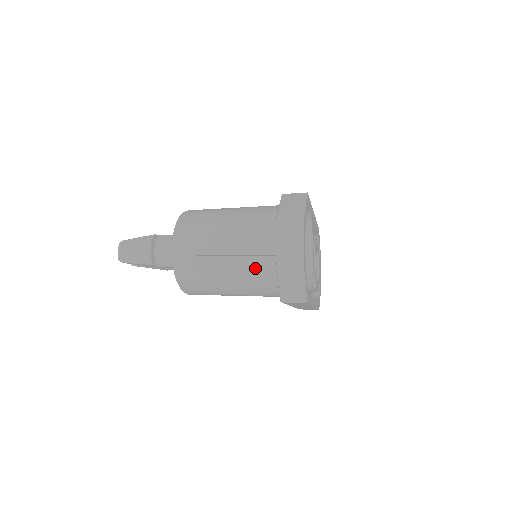
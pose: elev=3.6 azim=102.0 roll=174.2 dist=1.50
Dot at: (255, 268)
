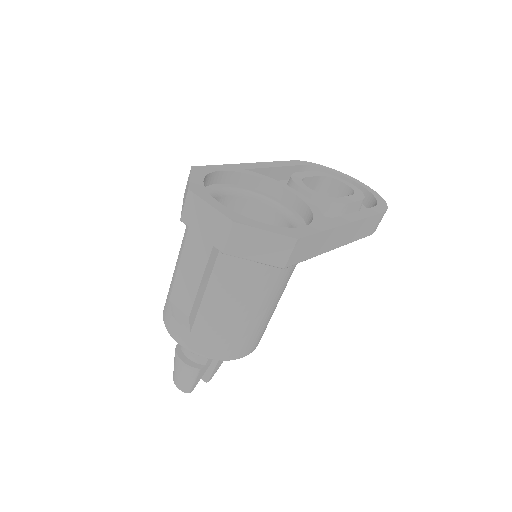
Dot at: (227, 276)
